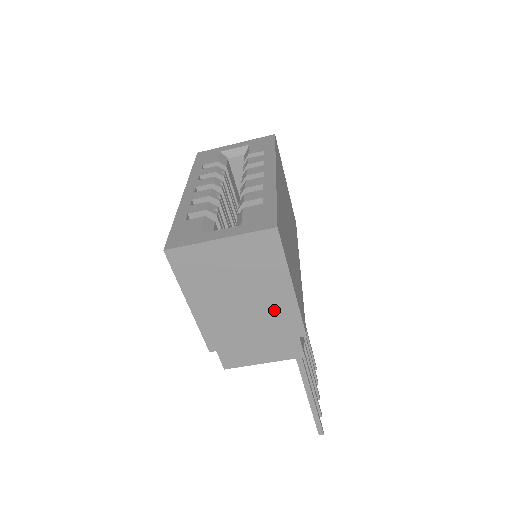
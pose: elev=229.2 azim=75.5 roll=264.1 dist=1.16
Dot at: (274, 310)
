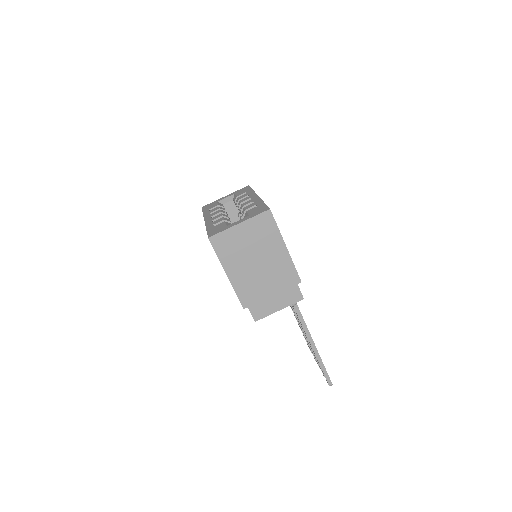
Dot at: (278, 266)
